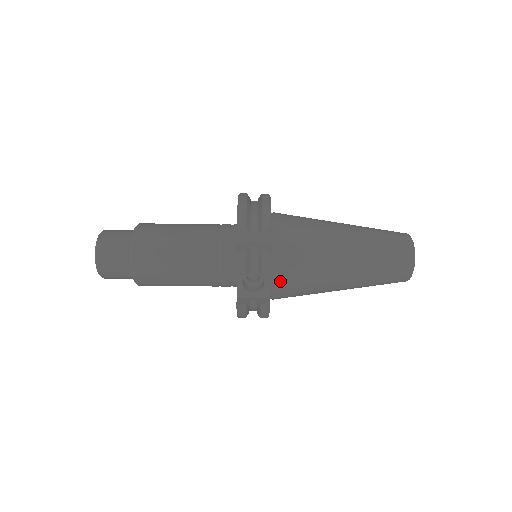
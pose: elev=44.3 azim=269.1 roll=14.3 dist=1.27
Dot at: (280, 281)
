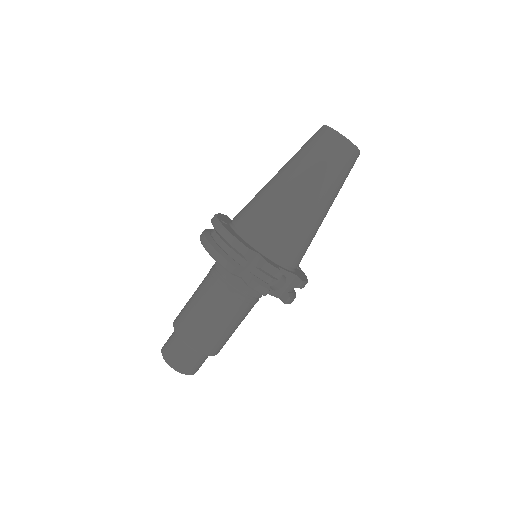
Dot at: (290, 261)
